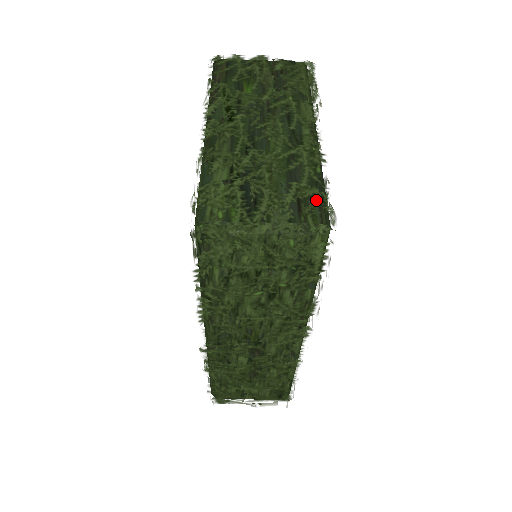
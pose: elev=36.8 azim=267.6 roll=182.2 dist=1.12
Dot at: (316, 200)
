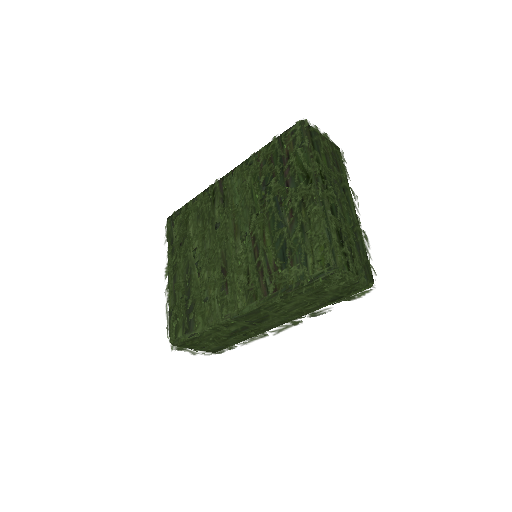
Dot at: (370, 266)
